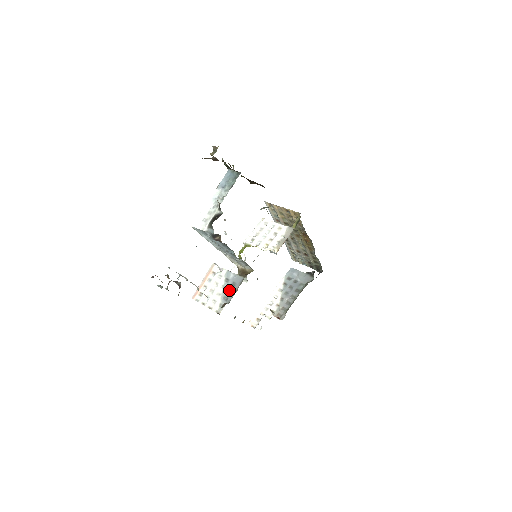
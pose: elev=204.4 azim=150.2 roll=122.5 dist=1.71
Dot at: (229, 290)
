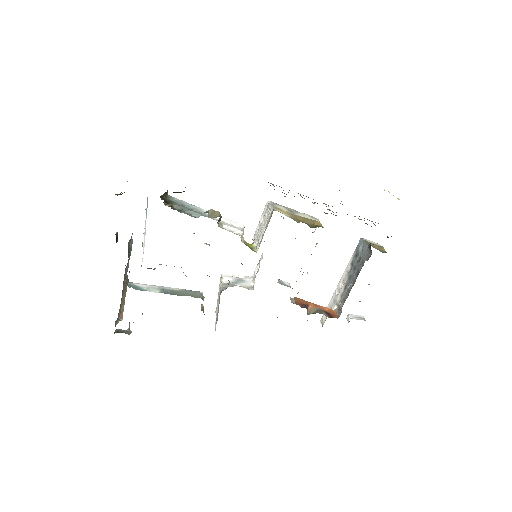
Dot at: (218, 308)
